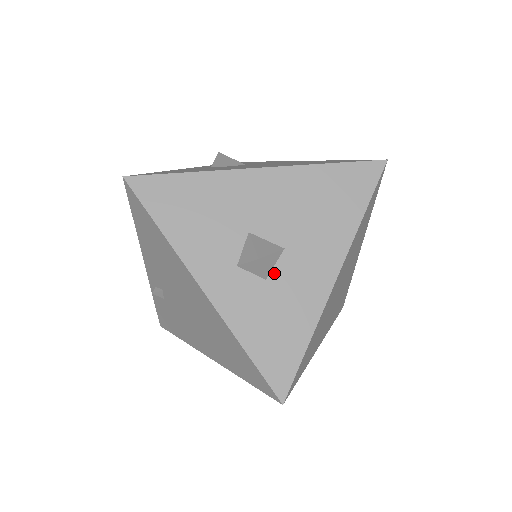
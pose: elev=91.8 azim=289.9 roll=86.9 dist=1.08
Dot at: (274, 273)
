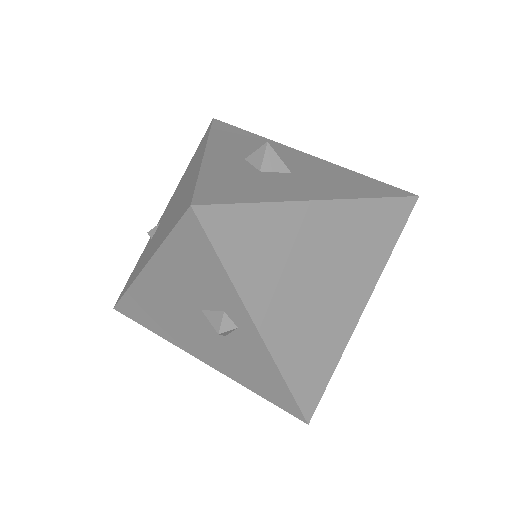
Dot at: (270, 173)
